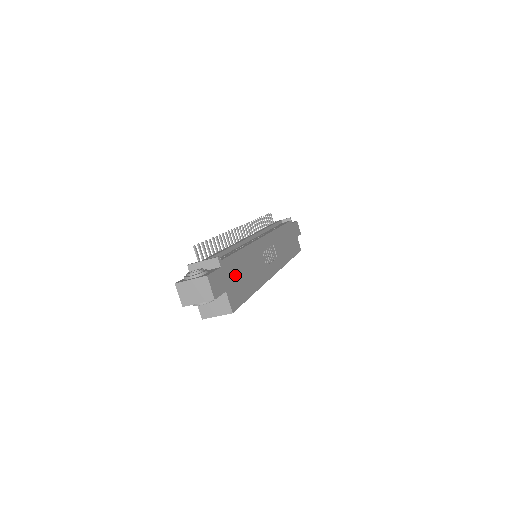
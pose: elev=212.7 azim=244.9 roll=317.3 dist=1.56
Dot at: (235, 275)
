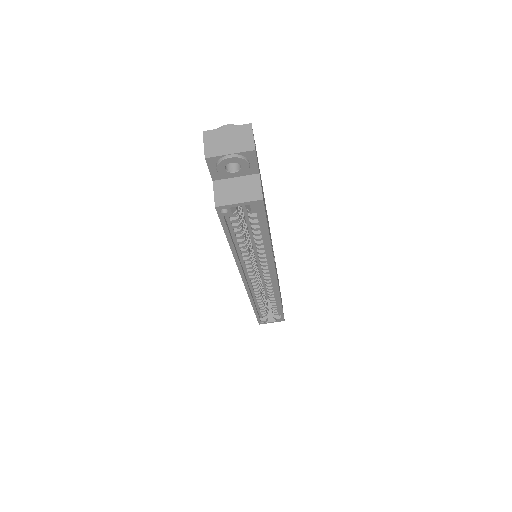
Dot at: occluded
